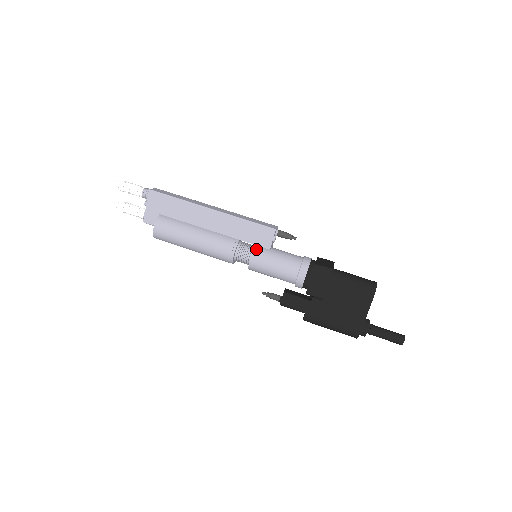
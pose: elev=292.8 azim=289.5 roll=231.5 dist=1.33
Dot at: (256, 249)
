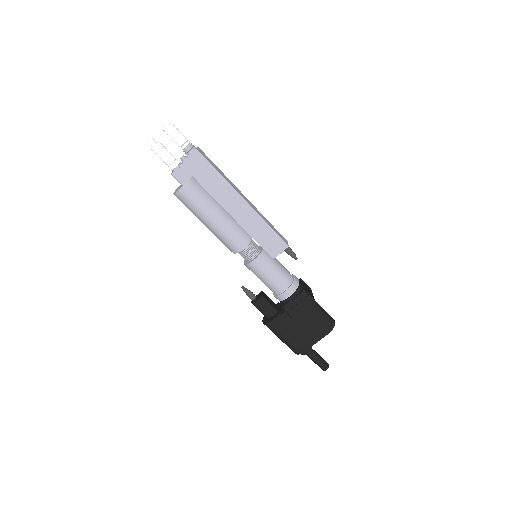
Dot at: (263, 253)
